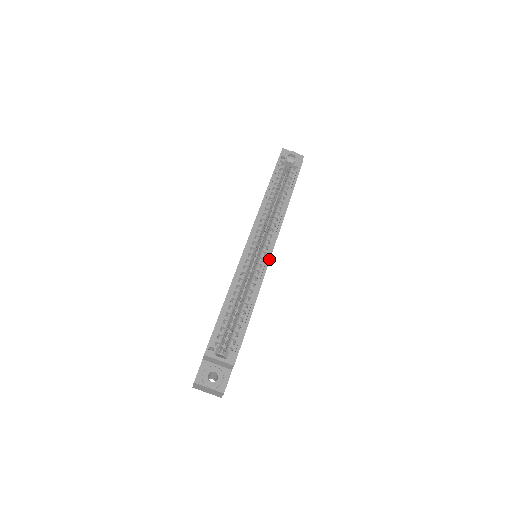
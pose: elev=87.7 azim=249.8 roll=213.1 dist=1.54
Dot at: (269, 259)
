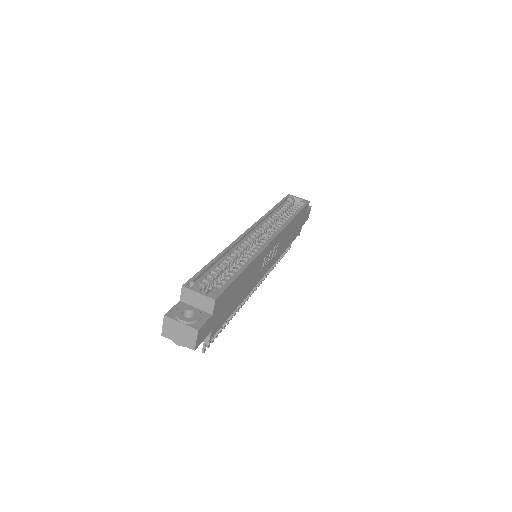
Dot at: (269, 243)
